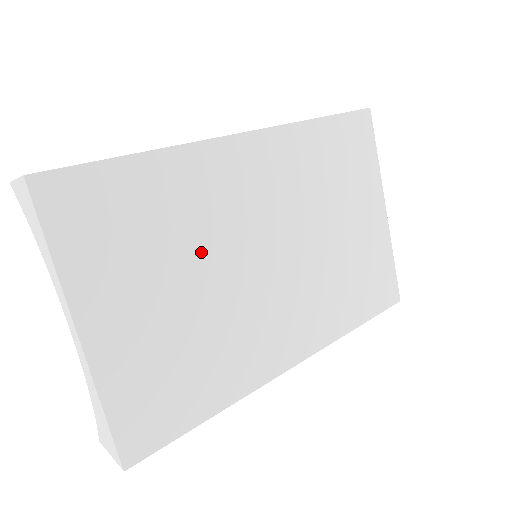
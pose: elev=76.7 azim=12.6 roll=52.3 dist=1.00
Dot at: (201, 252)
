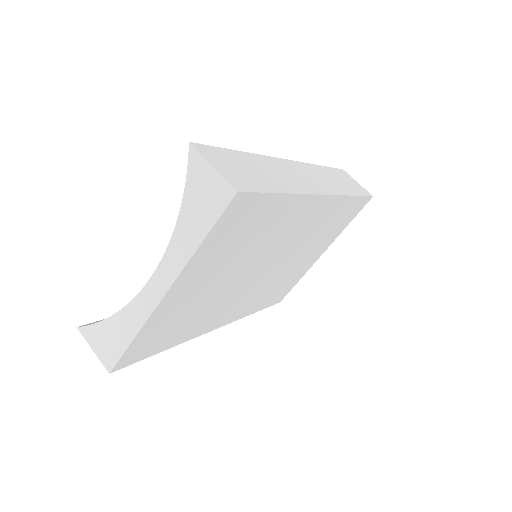
Dot at: (250, 258)
